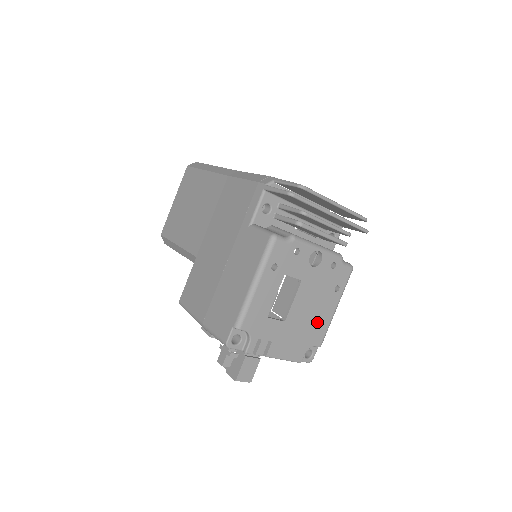
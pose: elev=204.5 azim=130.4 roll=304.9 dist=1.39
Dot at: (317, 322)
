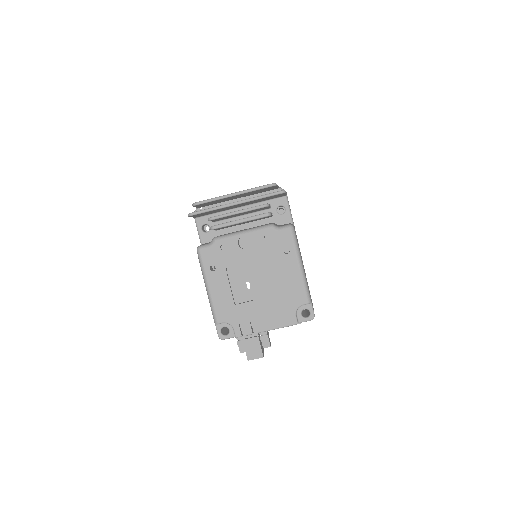
Dot at: (288, 286)
